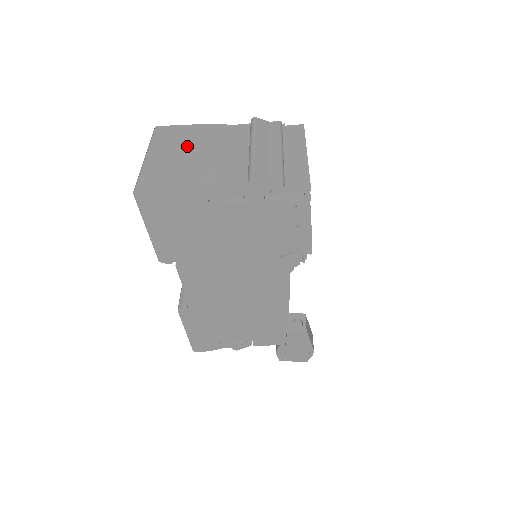
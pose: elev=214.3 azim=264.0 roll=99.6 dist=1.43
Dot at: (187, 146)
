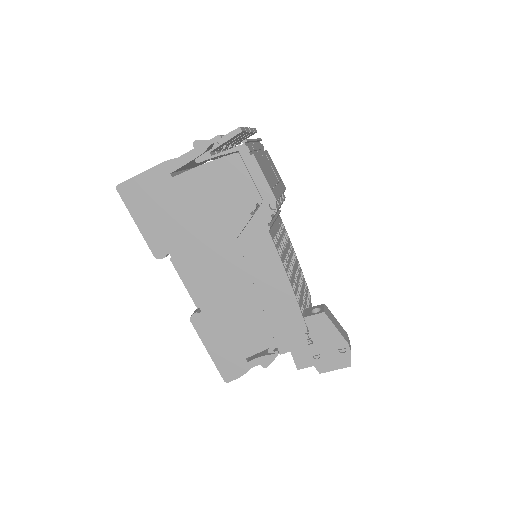
Dot at: occluded
